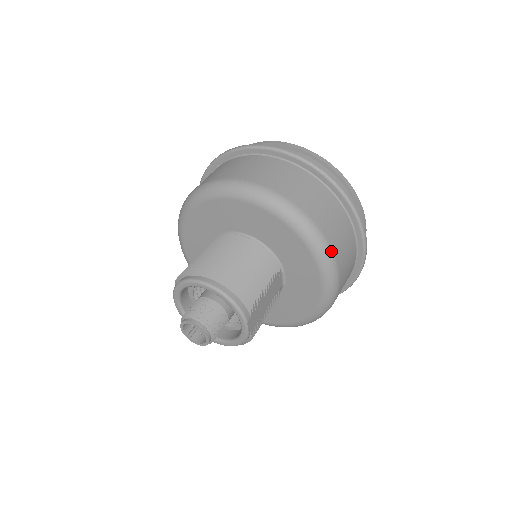
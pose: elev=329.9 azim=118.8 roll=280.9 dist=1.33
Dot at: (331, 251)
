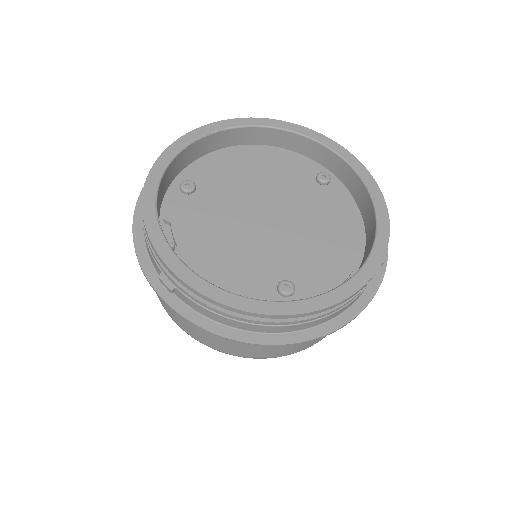
Dot at: occluded
